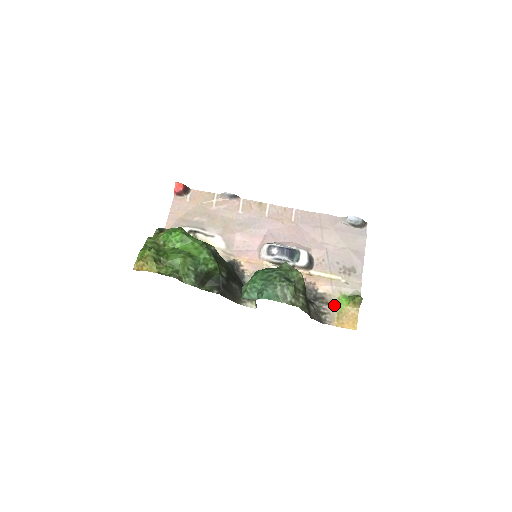
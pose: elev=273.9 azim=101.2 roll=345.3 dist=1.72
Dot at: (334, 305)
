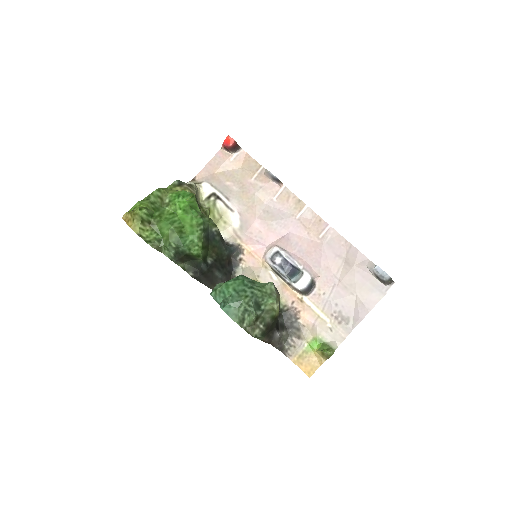
Dot at: (305, 342)
